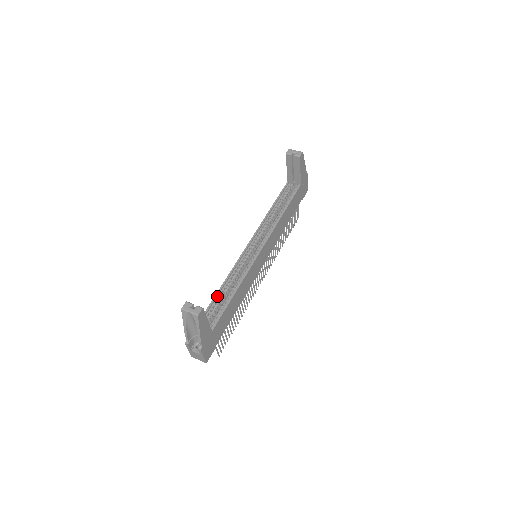
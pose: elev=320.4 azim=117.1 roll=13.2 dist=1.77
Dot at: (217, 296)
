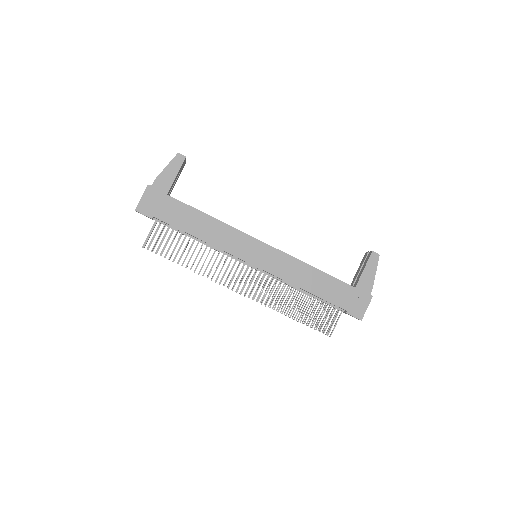
Dot at: occluded
